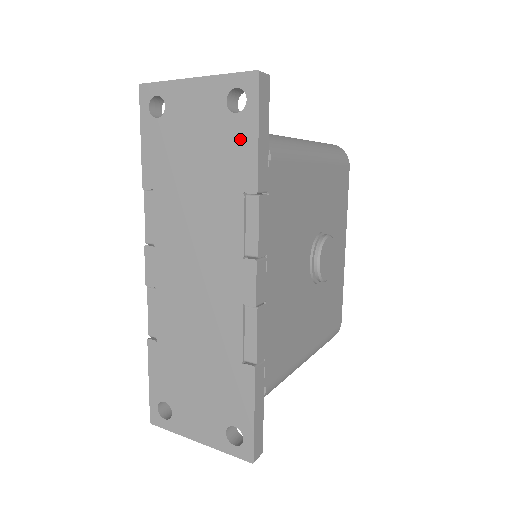
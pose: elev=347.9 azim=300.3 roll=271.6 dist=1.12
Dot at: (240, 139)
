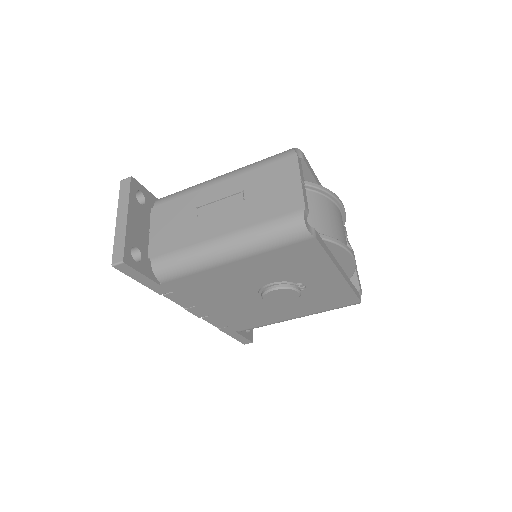
Dot at: occluded
